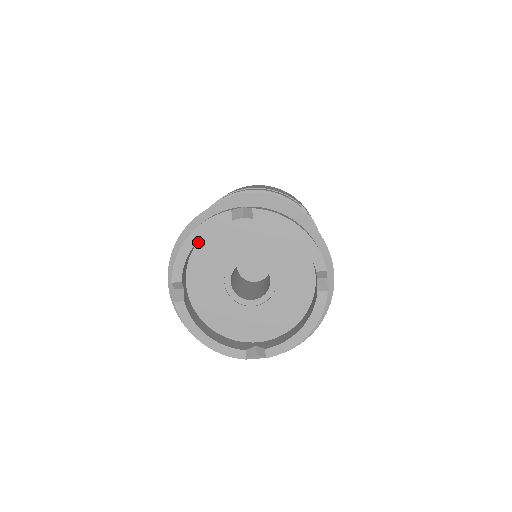
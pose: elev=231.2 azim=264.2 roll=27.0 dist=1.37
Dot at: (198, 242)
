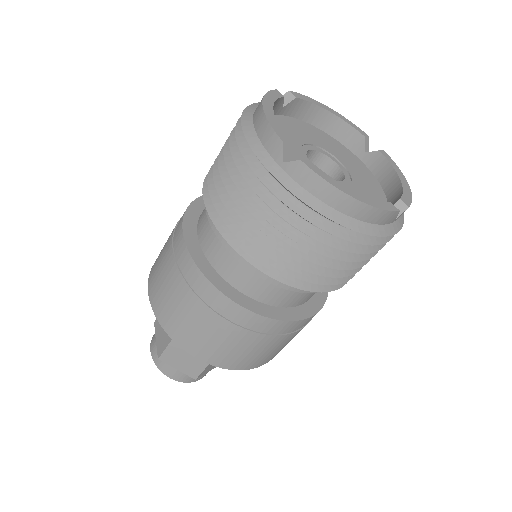
Dot at: (316, 127)
